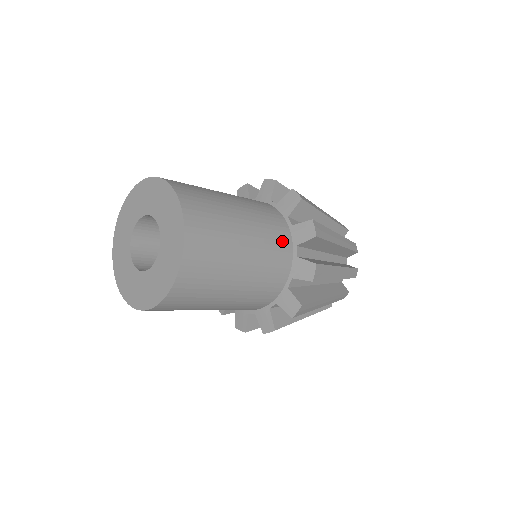
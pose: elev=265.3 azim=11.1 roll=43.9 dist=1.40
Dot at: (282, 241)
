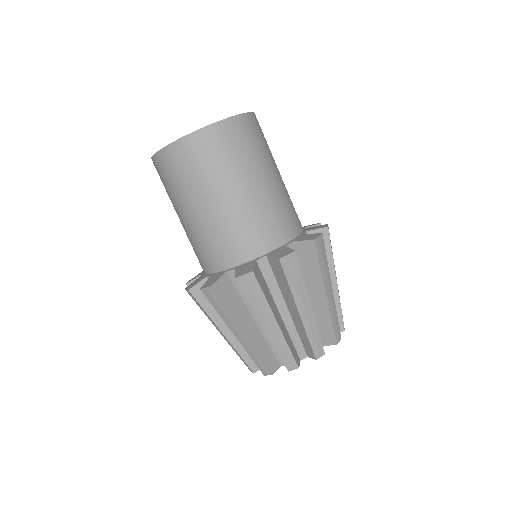
Dot at: (286, 226)
